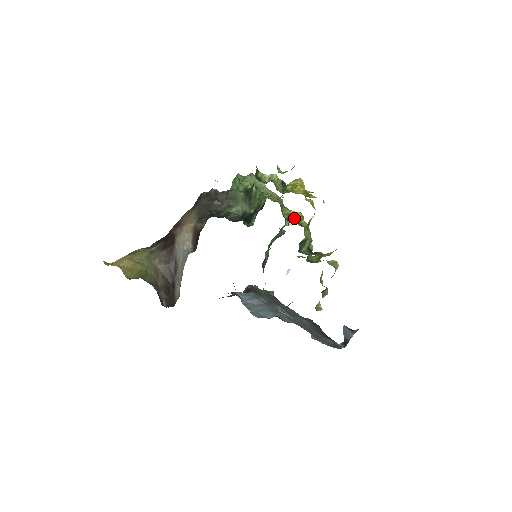
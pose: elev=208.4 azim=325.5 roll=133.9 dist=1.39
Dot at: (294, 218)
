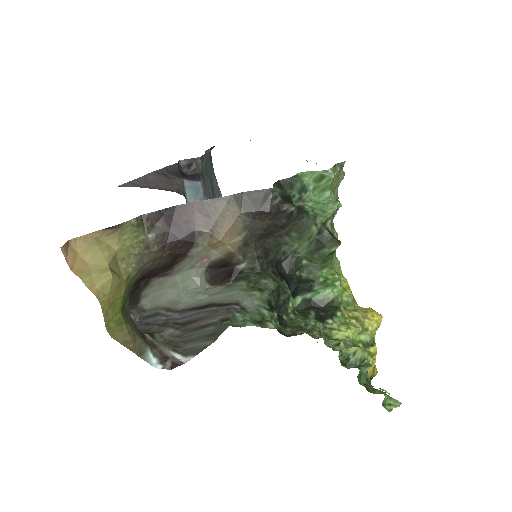
Dot at: occluded
